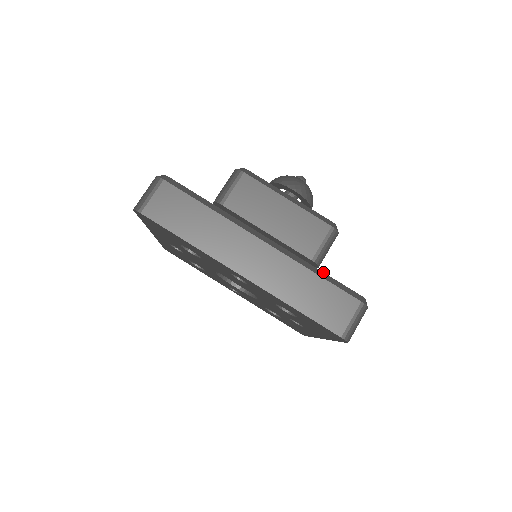
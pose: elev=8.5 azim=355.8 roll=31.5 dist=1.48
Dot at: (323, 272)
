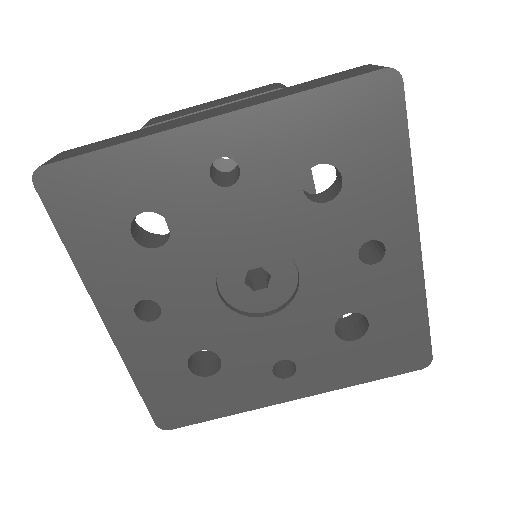
Dot at: occluded
